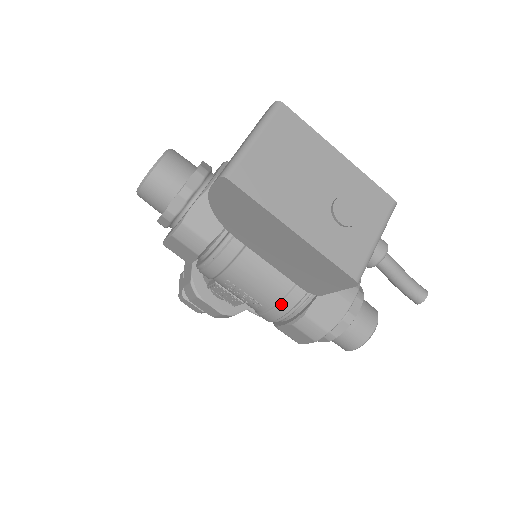
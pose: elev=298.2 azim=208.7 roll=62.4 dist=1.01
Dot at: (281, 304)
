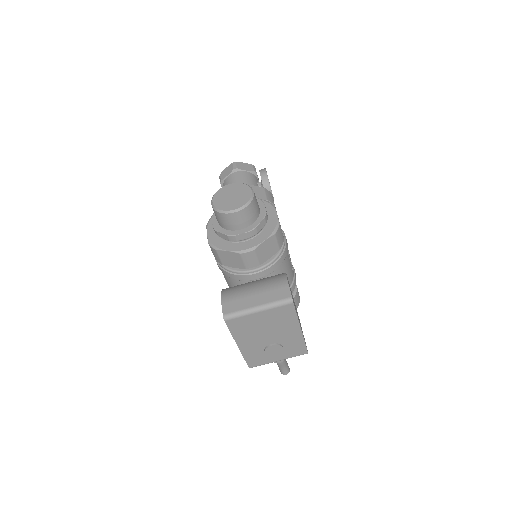
Dot at: occluded
